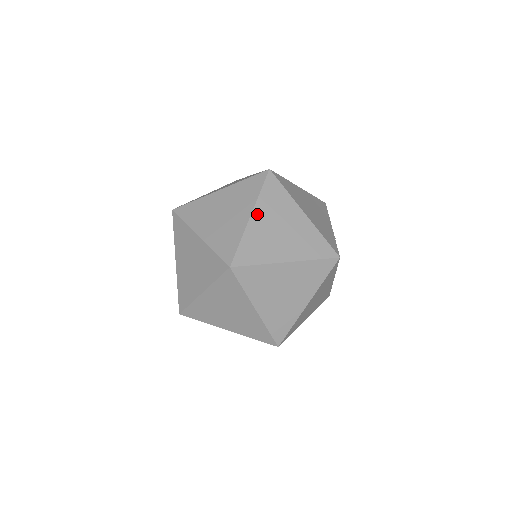
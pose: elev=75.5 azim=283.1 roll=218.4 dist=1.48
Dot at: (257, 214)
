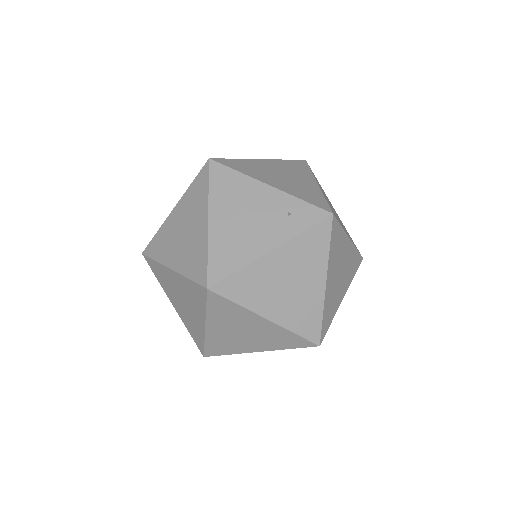
Dot at: (265, 350)
